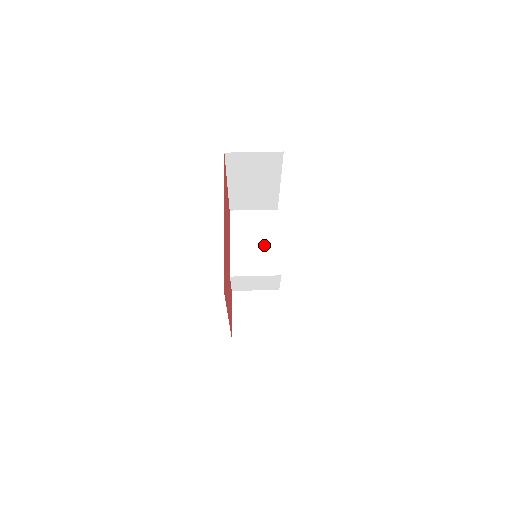
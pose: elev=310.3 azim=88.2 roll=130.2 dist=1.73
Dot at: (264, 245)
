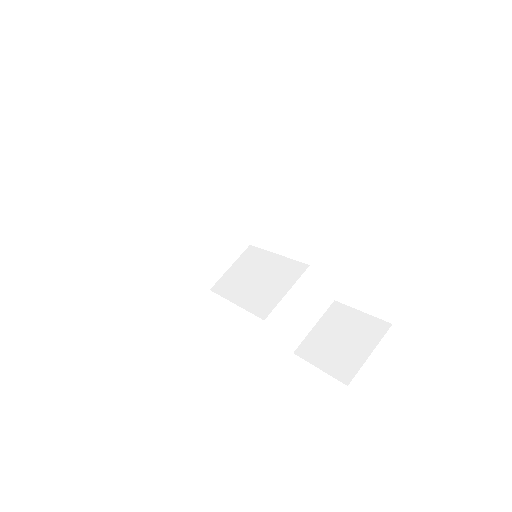
Dot at: (267, 270)
